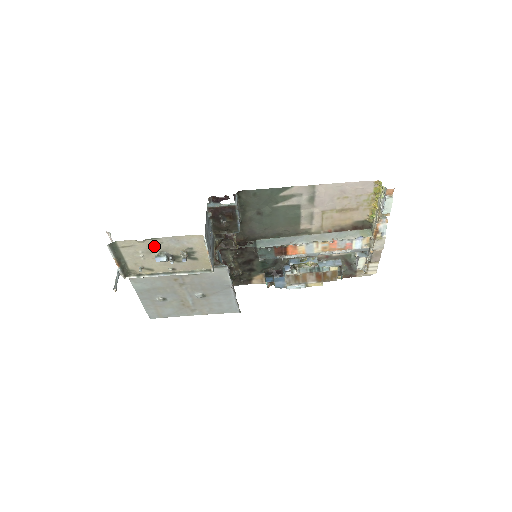
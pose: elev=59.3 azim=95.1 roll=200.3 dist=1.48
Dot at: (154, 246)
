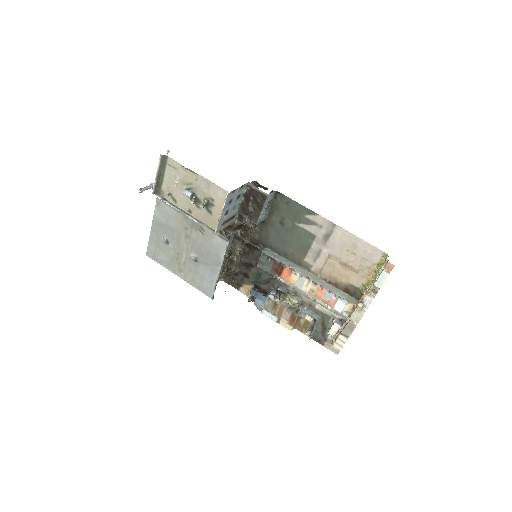
Dot at: (190, 179)
